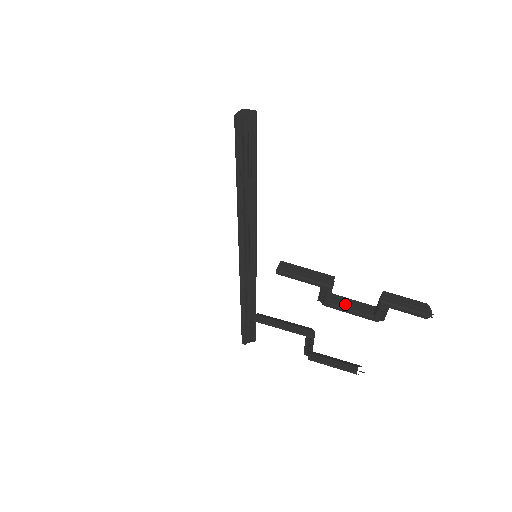
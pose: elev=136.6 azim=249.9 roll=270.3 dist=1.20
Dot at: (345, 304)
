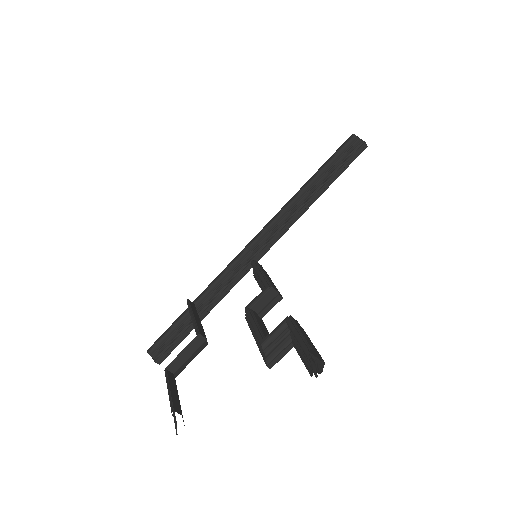
Dot at: (260, 321)
